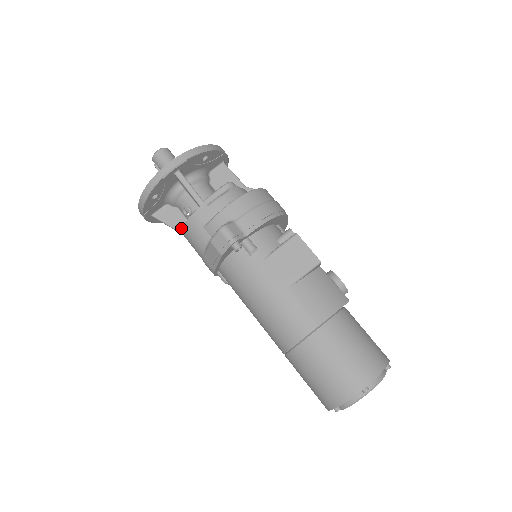
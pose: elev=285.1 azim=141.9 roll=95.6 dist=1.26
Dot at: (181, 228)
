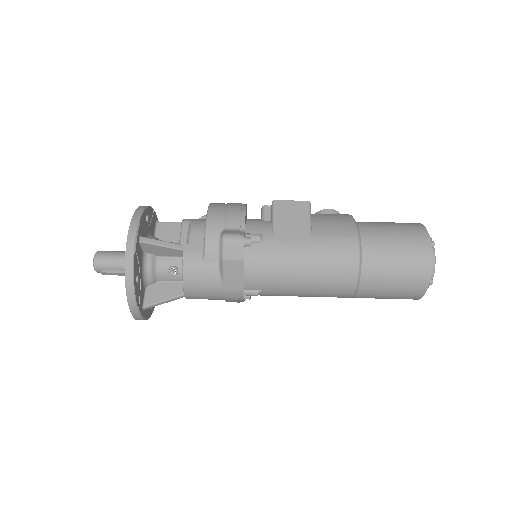
Dot at: (178, 292)
